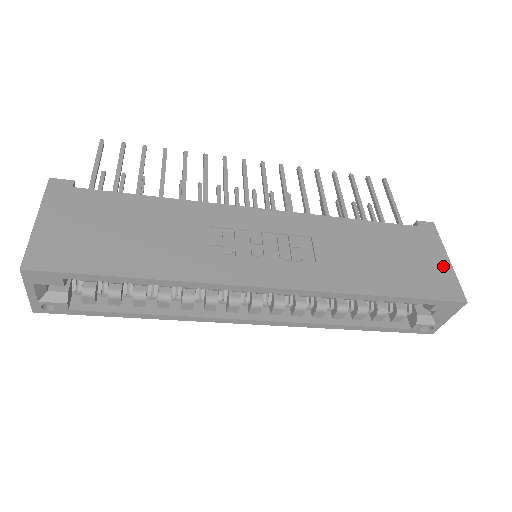
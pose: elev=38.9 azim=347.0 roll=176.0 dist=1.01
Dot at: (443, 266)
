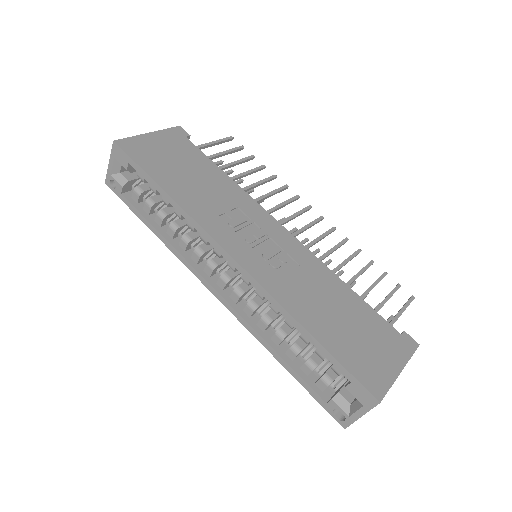
Dot at: (389, 368)
